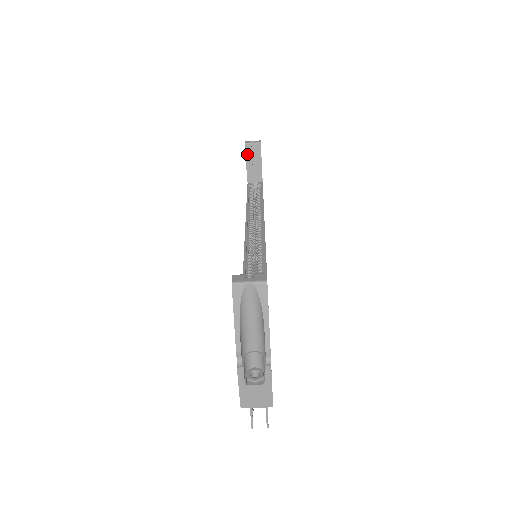
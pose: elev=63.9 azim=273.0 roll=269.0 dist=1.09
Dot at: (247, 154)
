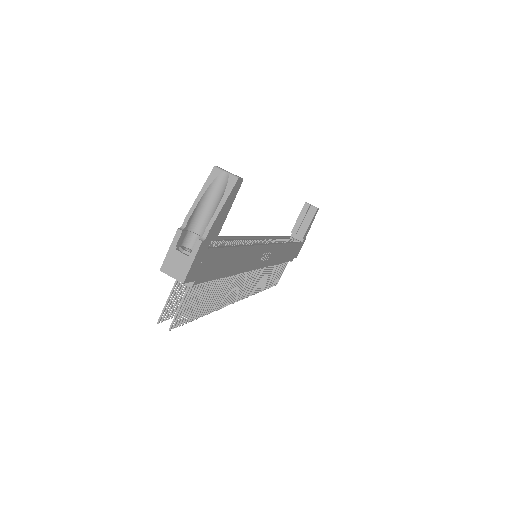
Dot at: (302, 211)
